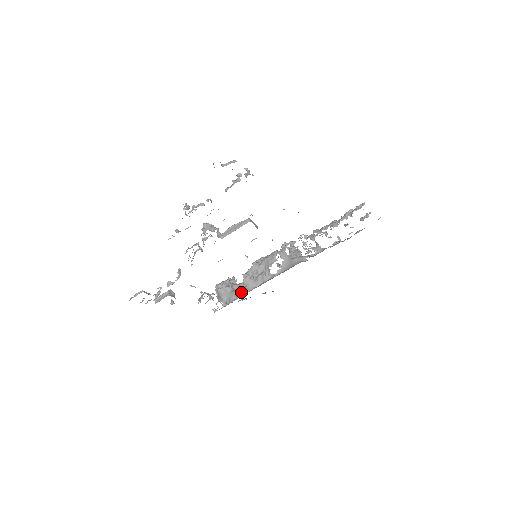
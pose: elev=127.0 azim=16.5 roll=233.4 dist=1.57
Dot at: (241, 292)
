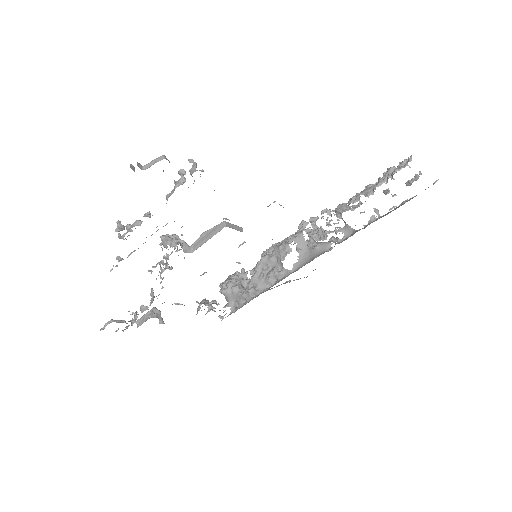
Dot at: (250, 295)
